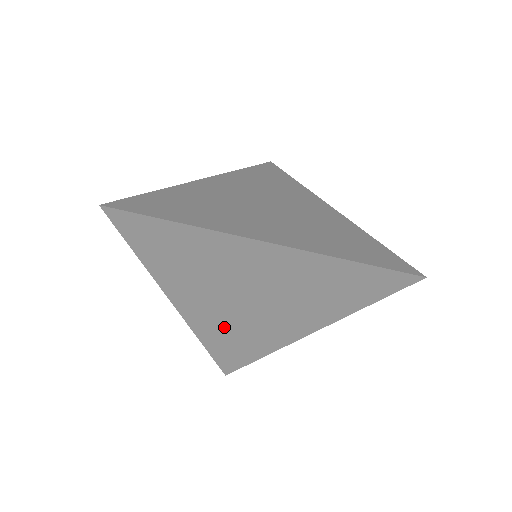
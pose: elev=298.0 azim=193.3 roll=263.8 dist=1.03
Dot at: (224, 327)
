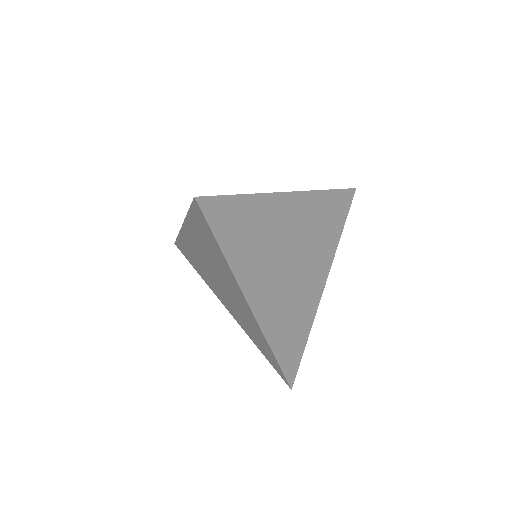
Dot at: (282, 312)
